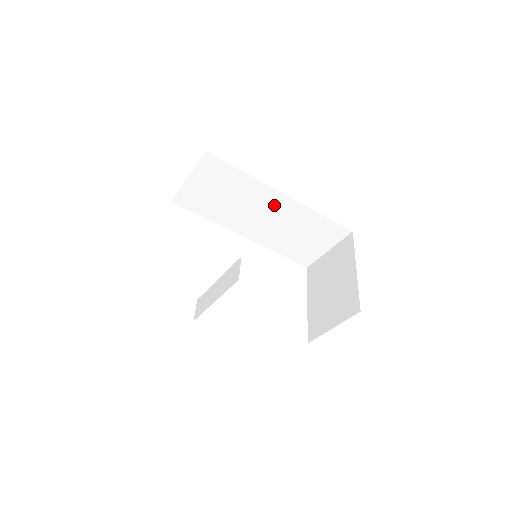
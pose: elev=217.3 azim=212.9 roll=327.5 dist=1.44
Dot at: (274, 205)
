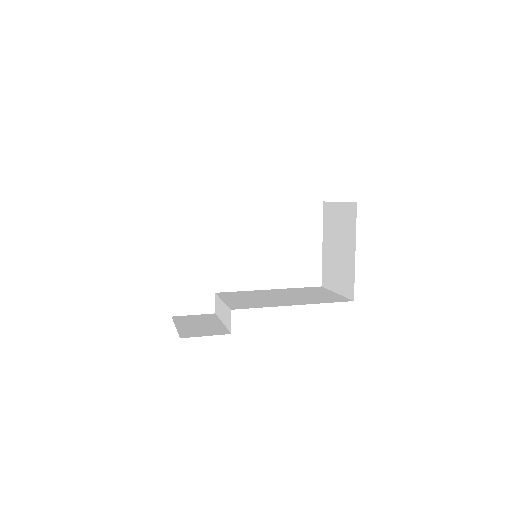
Dot at: occluded
